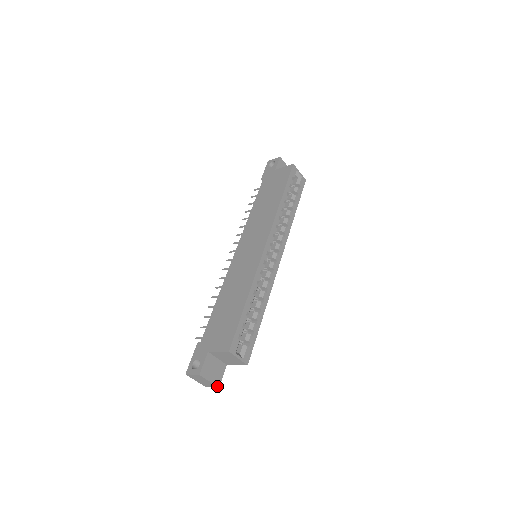
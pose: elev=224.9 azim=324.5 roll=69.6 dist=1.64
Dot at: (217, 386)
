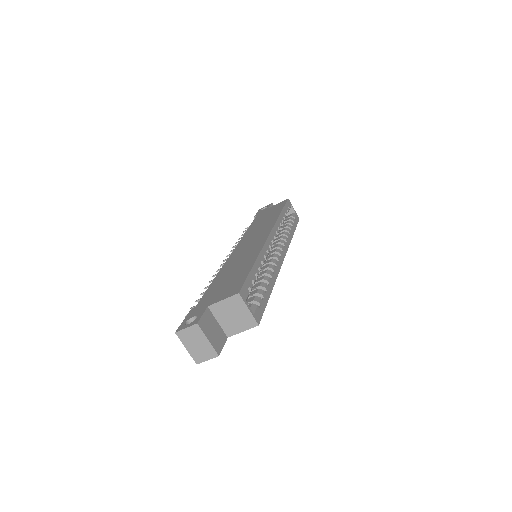
Dot at: (216, 353)
